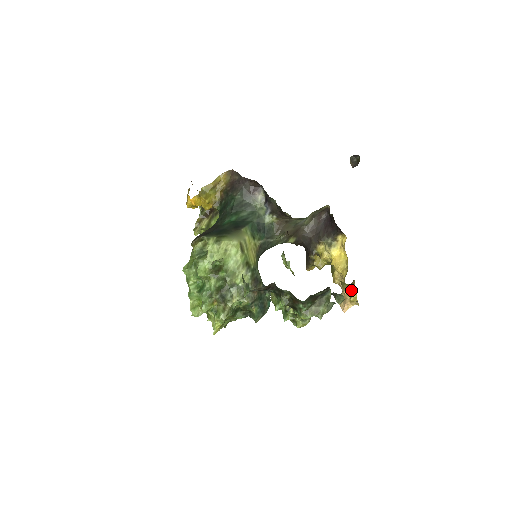
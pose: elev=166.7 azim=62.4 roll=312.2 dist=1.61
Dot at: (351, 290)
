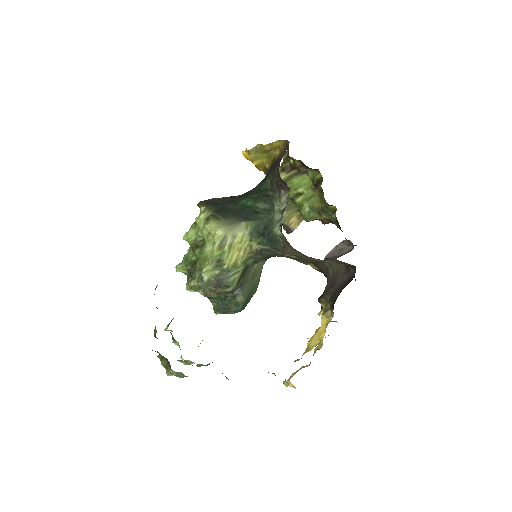
Dot at: occluded
